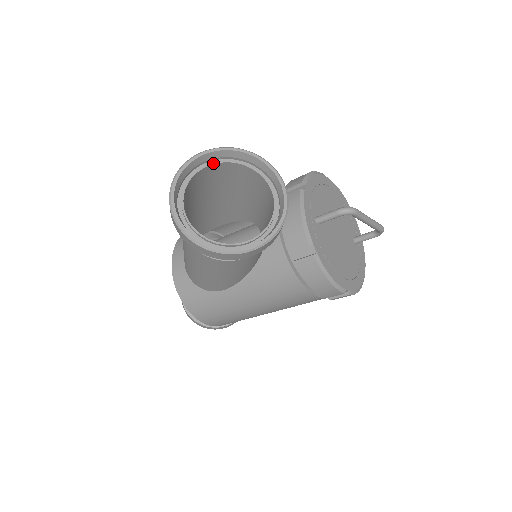
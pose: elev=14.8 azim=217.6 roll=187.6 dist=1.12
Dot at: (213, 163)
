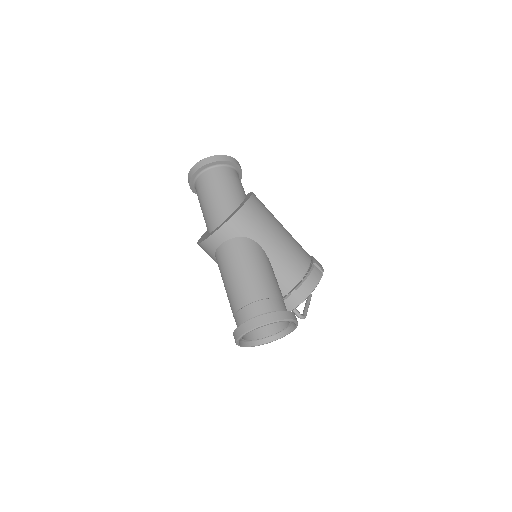
Dot at: occluded
